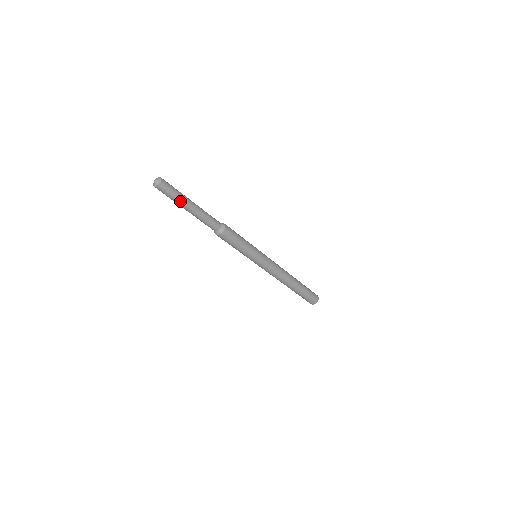
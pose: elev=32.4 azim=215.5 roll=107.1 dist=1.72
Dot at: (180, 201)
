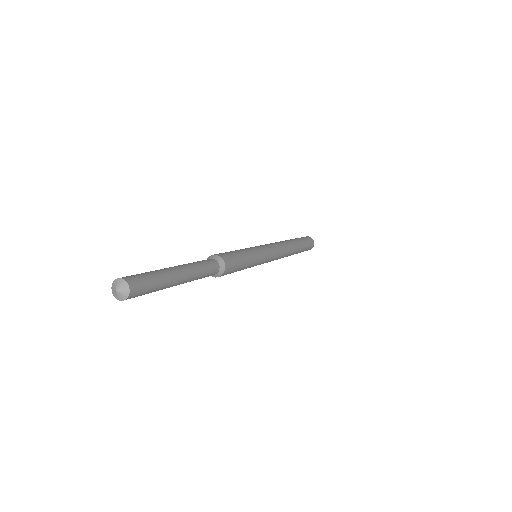
Dot at: (165, 286)
